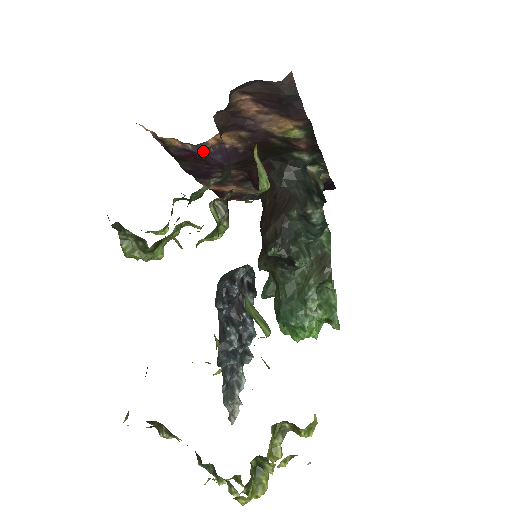
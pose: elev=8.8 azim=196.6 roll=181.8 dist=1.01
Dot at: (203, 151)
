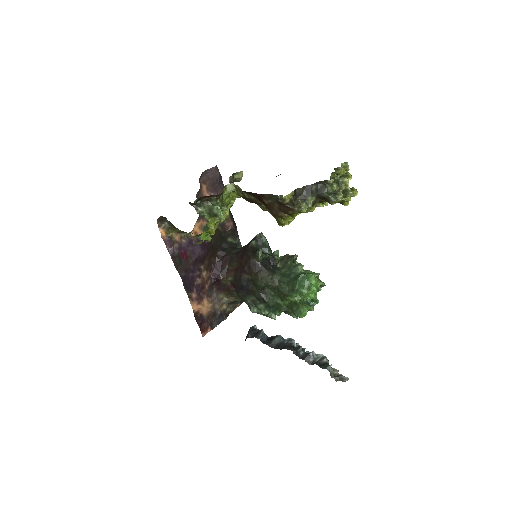
Dot at: (191, 243)
